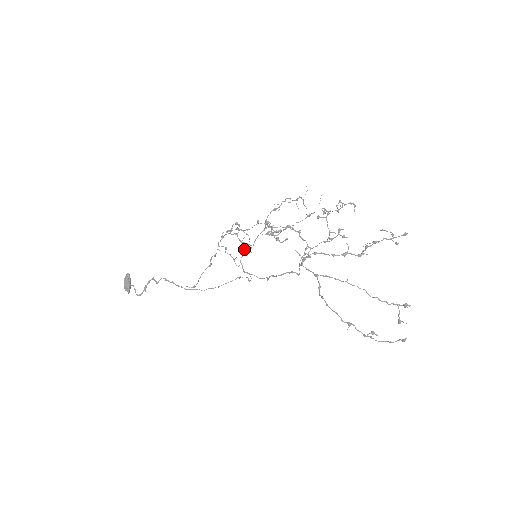
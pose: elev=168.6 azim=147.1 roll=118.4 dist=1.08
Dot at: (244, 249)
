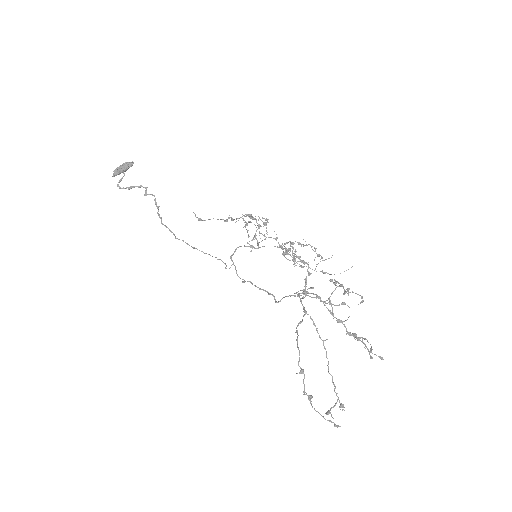
Dot at: occluded
